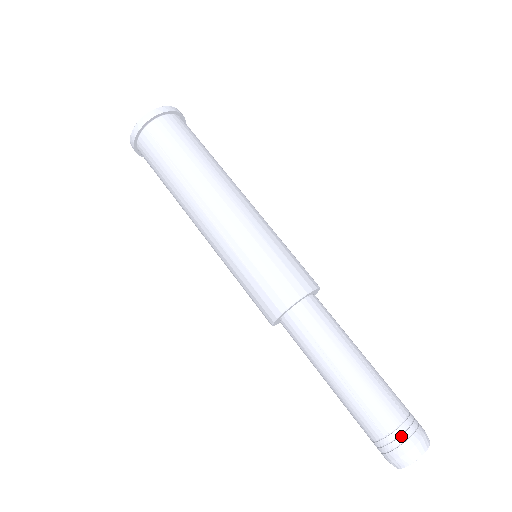
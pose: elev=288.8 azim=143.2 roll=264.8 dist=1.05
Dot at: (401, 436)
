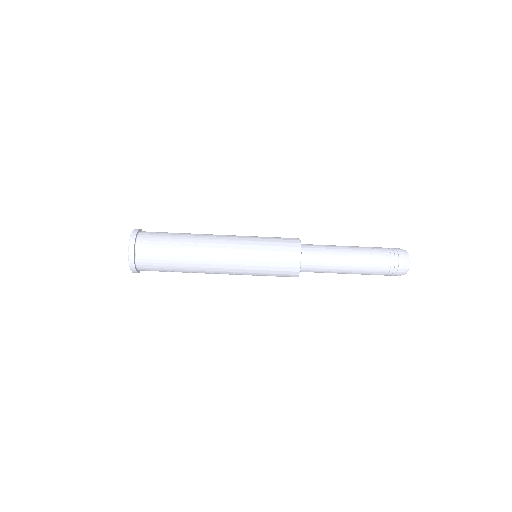
Dot at: (393, 274)
